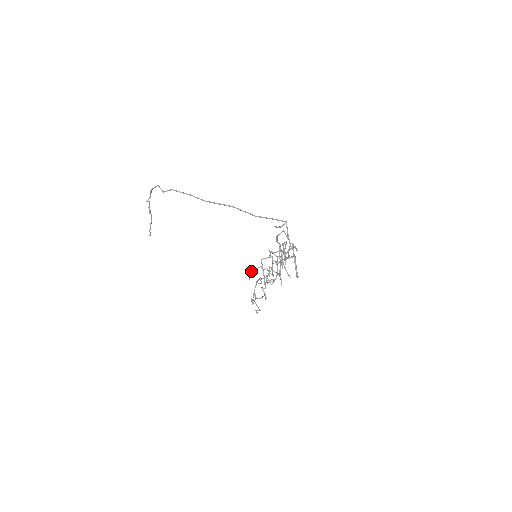
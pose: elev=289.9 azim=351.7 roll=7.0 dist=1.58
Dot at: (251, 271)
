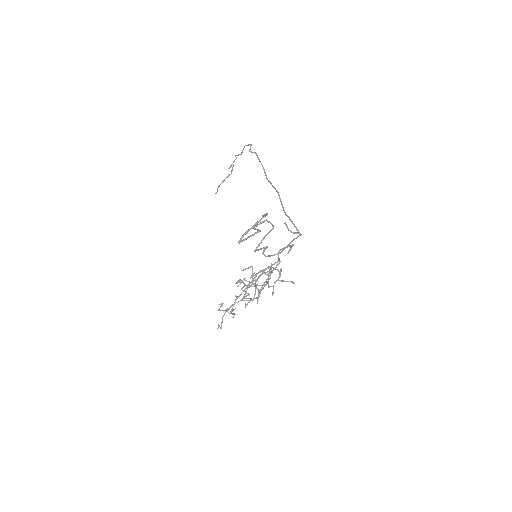
Dot at: occluded
